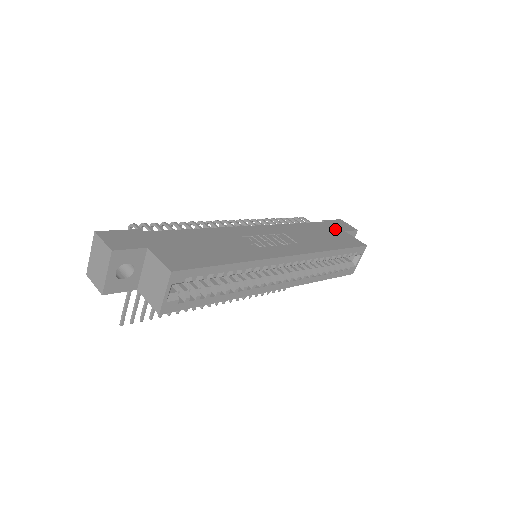
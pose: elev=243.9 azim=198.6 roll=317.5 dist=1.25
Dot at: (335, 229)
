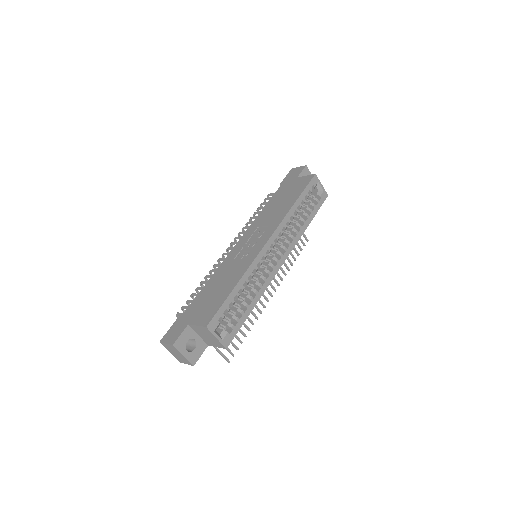
Dot at: (290, 184)
